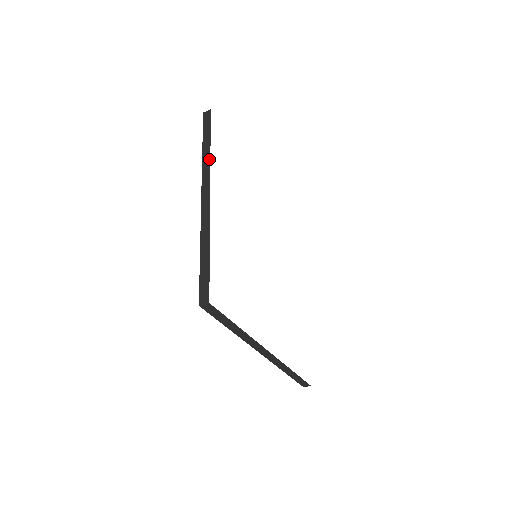
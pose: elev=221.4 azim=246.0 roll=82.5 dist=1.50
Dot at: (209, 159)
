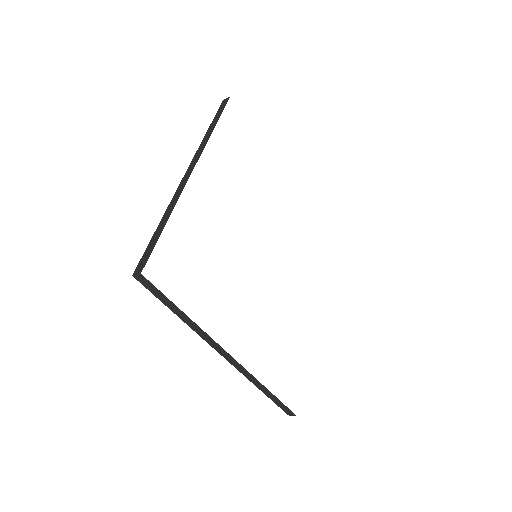
Dot at: (207, 140)
